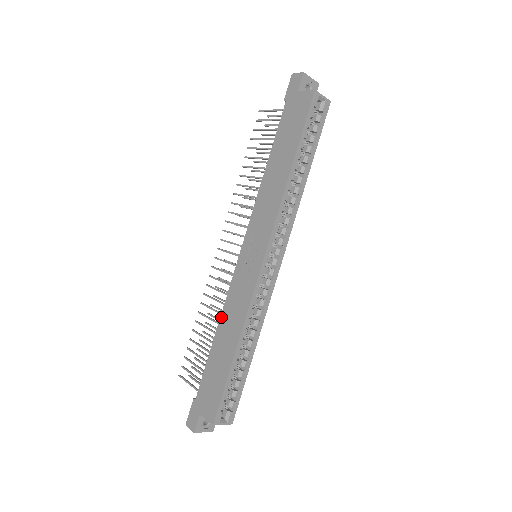
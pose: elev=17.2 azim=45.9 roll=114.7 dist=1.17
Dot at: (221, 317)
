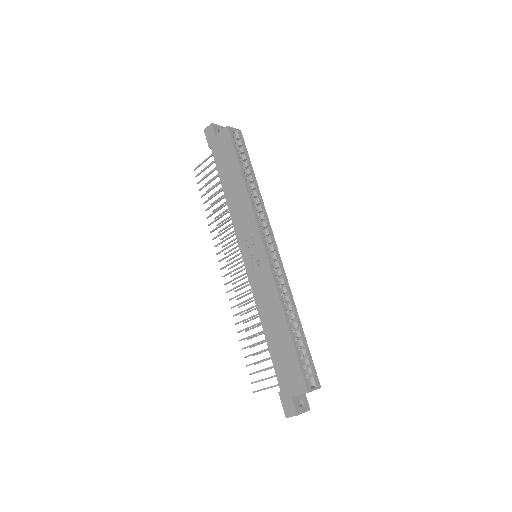
Dot at: (259, 314)
